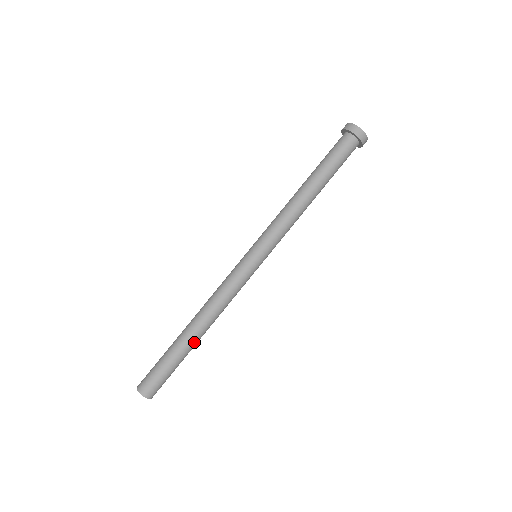
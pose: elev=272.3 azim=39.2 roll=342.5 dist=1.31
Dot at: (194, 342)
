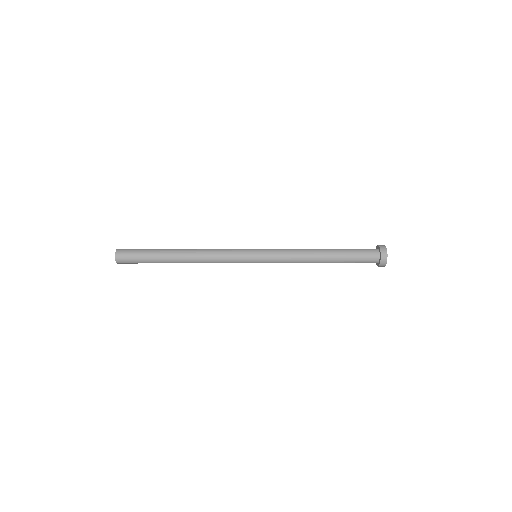
Dot at: (173, 262)
